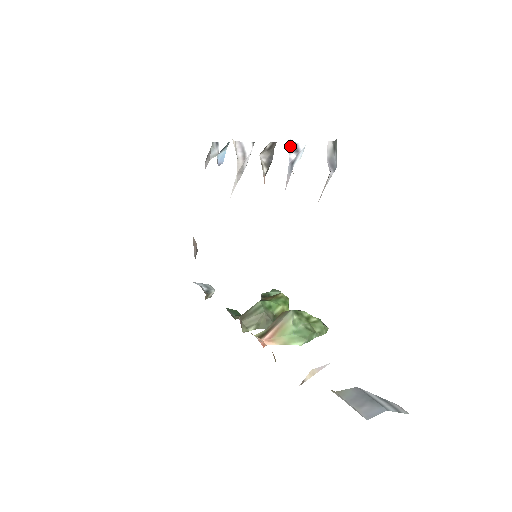
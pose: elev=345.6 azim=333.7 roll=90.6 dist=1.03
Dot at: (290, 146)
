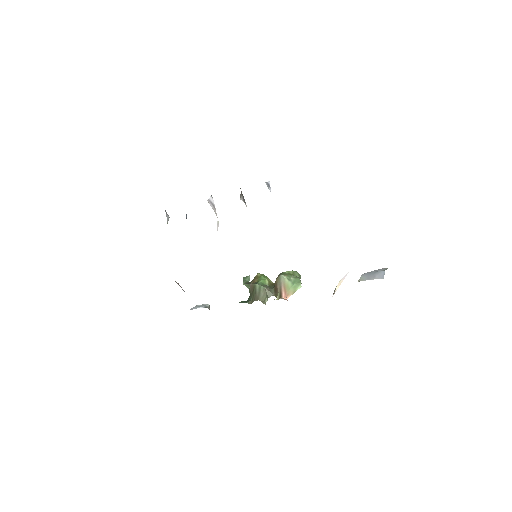
Dot at: (267, 185)
